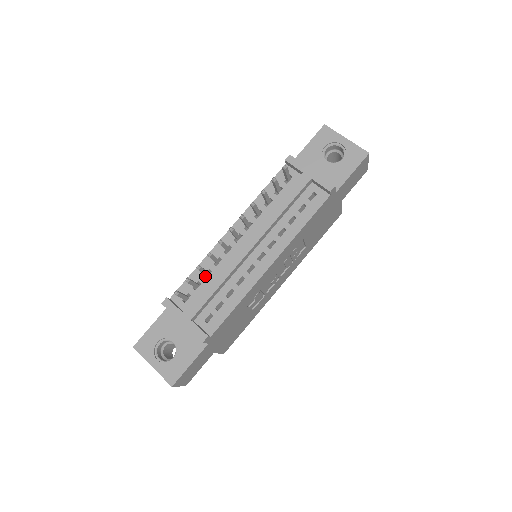
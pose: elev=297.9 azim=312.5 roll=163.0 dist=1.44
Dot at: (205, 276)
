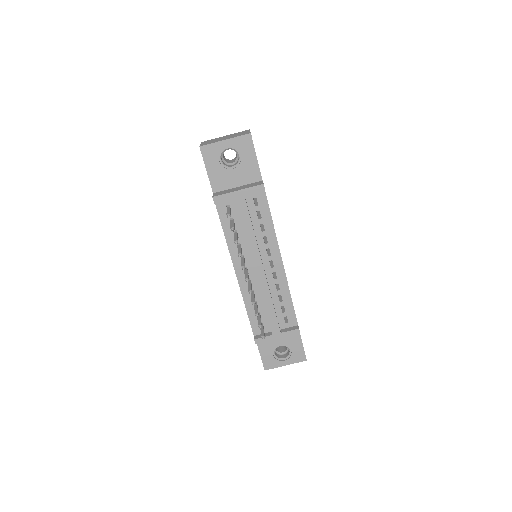
Dot at: occluded
